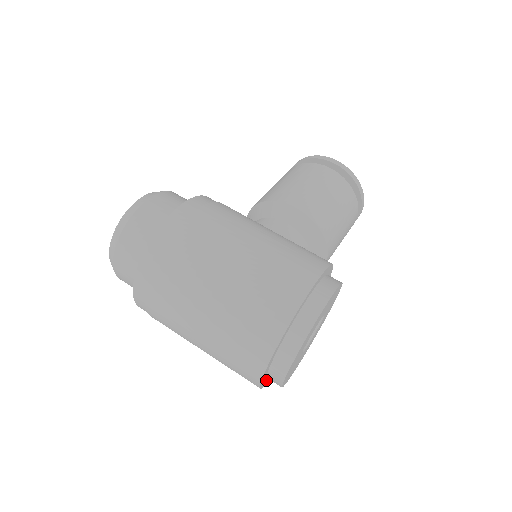
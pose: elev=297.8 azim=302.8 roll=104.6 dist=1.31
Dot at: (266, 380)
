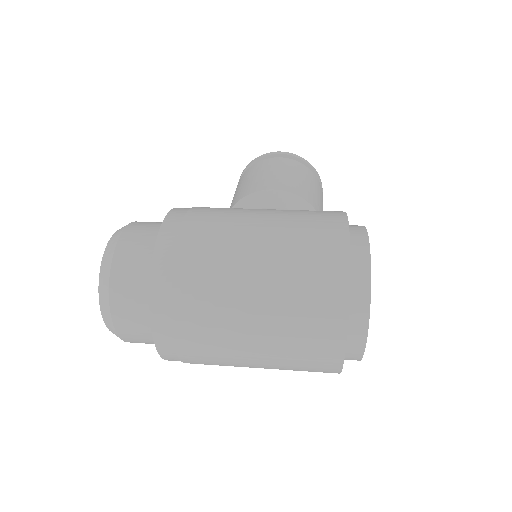
Dot at: occluded
